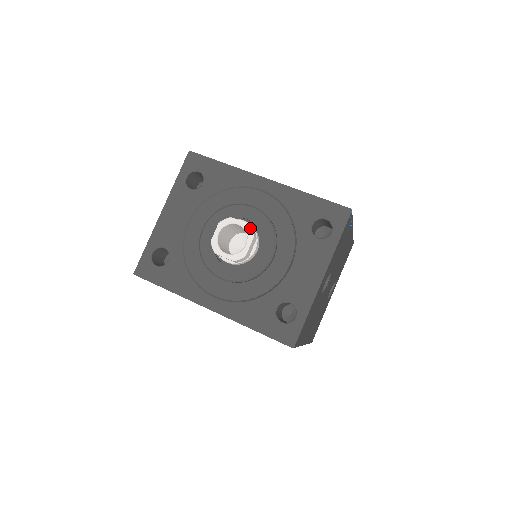
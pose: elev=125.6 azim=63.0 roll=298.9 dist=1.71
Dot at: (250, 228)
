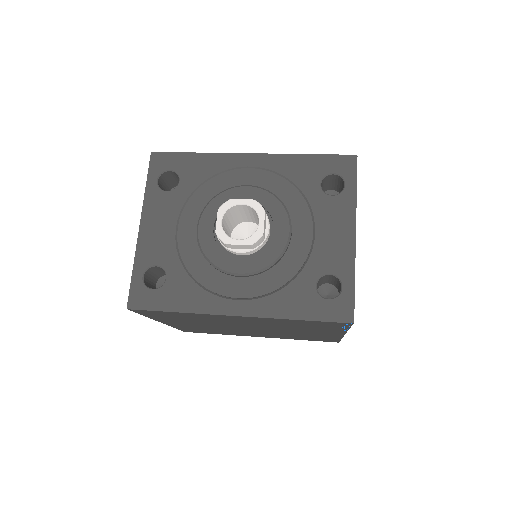
Dot at: (257, 203)
